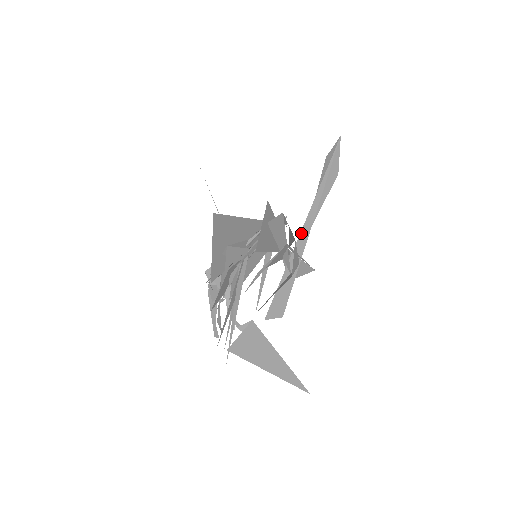
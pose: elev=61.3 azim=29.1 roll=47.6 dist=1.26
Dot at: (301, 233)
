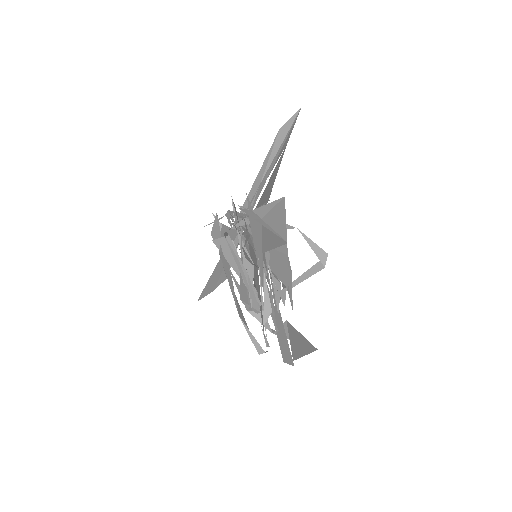
Dot at: occluded
